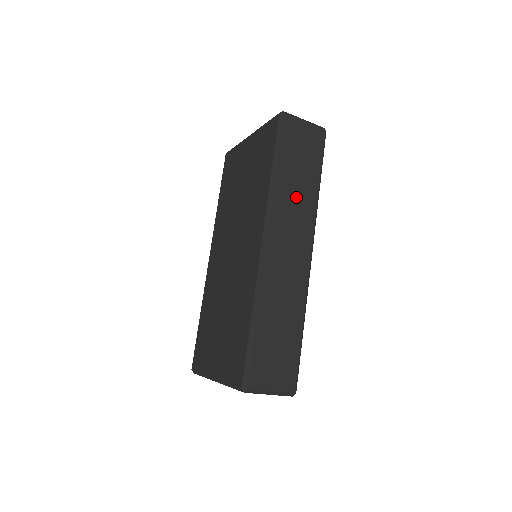
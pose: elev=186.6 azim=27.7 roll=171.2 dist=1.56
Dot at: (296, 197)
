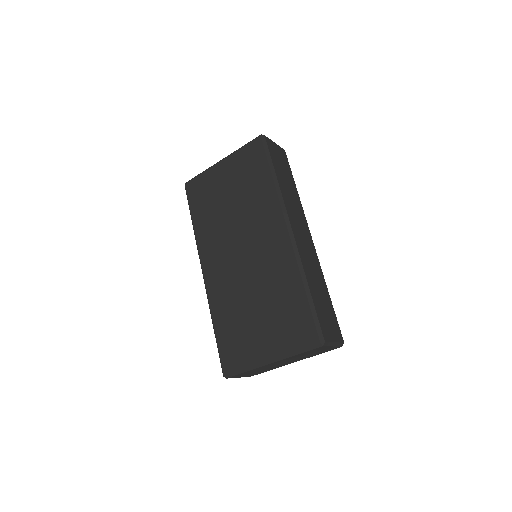
Dot at: (291, 196)
